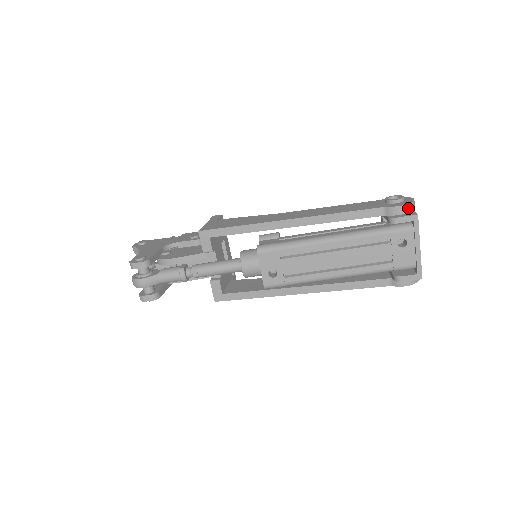
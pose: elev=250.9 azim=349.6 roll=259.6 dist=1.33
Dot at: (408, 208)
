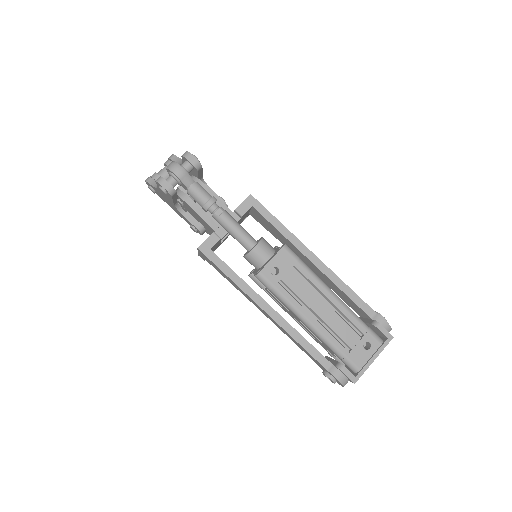
Dot at: (388, 329)
